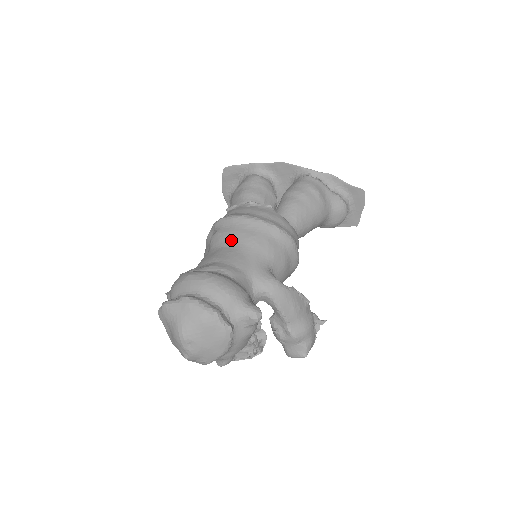
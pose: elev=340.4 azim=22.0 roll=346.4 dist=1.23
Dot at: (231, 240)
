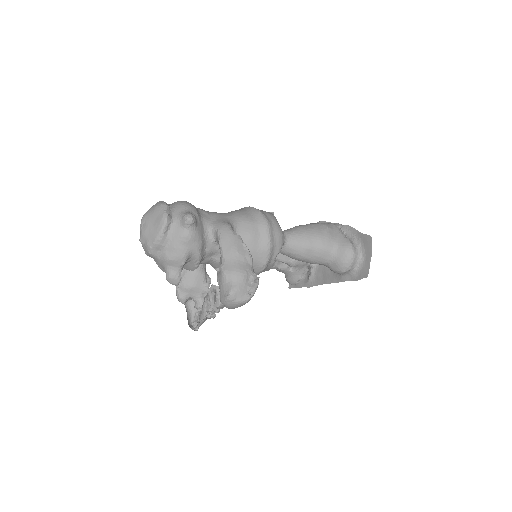
Dot at: occluded
